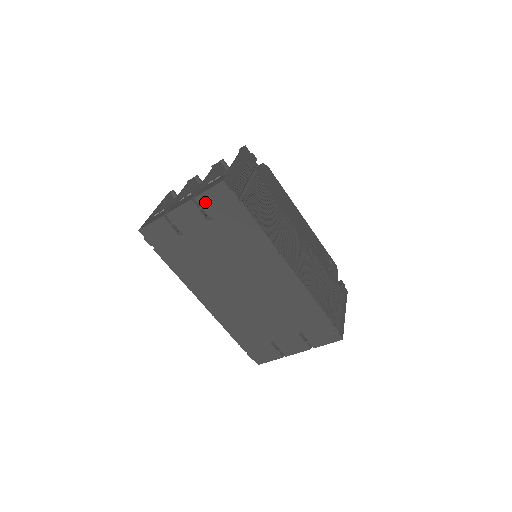
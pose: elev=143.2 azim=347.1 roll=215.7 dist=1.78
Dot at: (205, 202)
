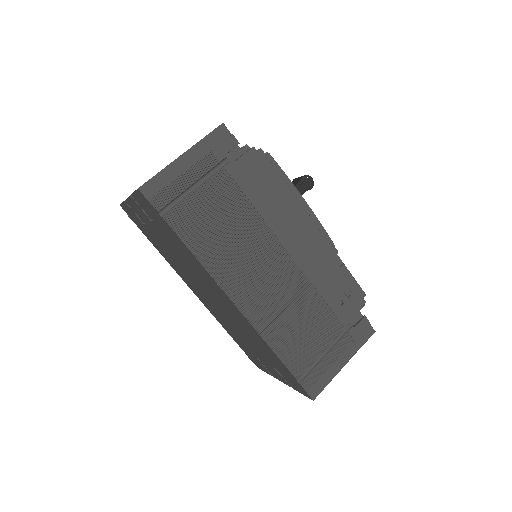
Dot at: (140, 203)
